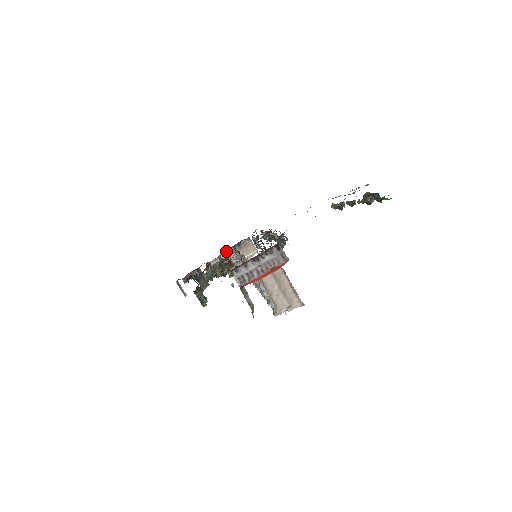
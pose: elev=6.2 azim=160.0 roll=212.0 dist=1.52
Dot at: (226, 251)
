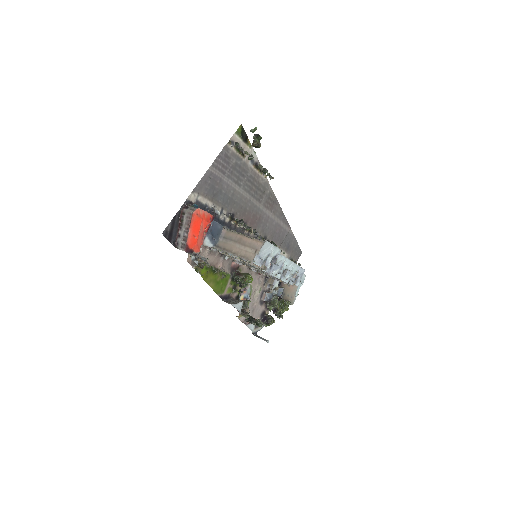
Dot at: occluded
